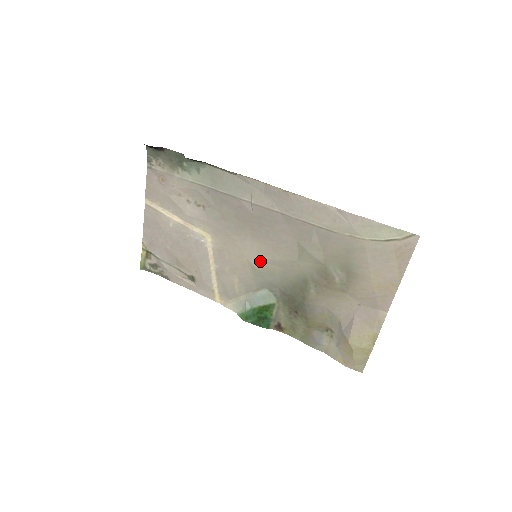
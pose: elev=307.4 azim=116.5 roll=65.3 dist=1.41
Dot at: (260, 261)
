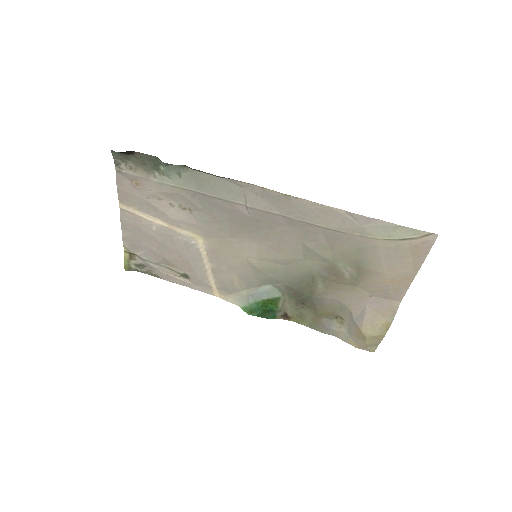
Dot at: (261, 260)
